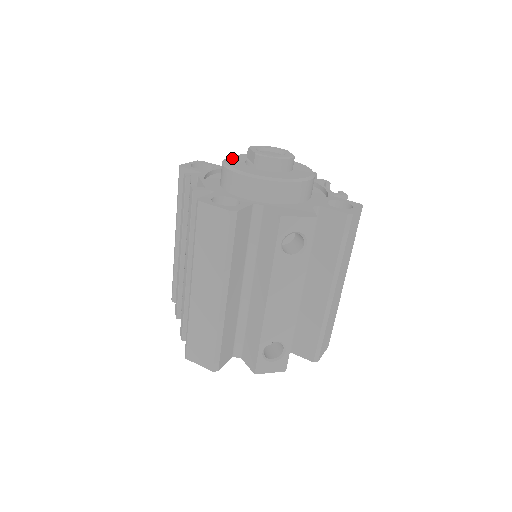
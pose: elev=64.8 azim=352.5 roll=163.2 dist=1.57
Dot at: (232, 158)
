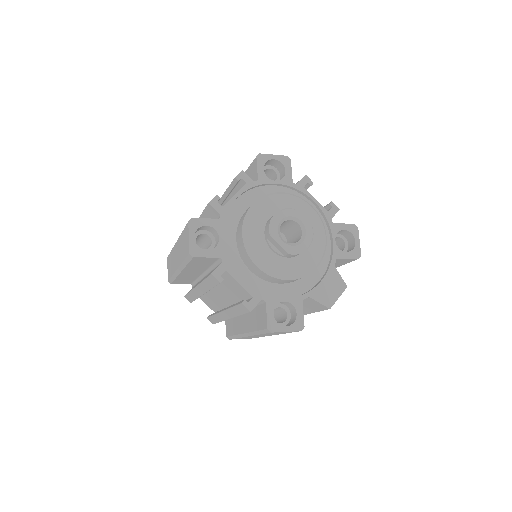
Dot at: (252, 243)
